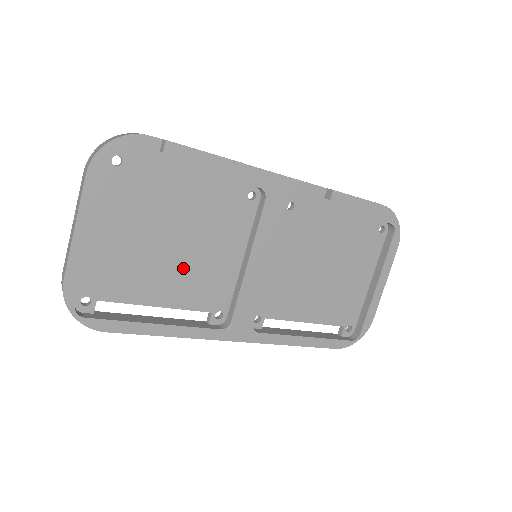
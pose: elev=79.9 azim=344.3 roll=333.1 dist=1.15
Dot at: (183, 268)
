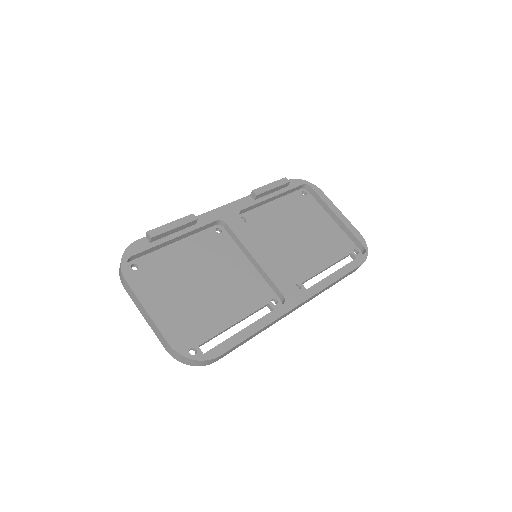
Dot at: (225, 292)
